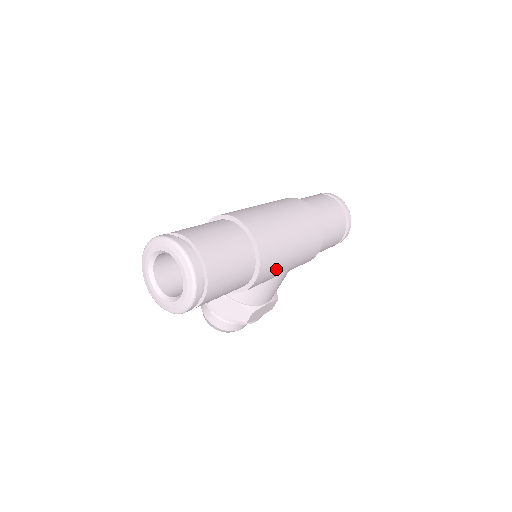
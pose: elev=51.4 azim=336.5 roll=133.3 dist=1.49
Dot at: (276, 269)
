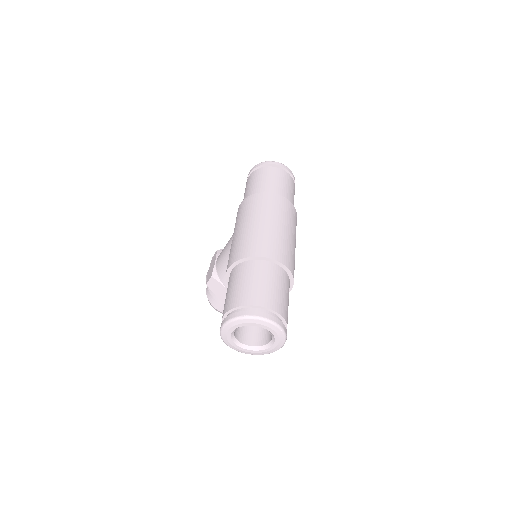
Dot at: occluded
